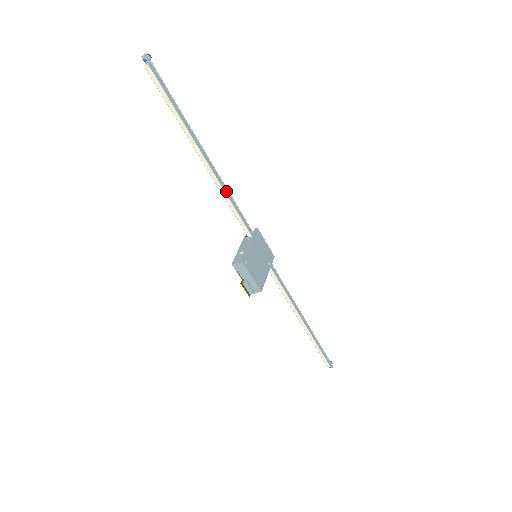
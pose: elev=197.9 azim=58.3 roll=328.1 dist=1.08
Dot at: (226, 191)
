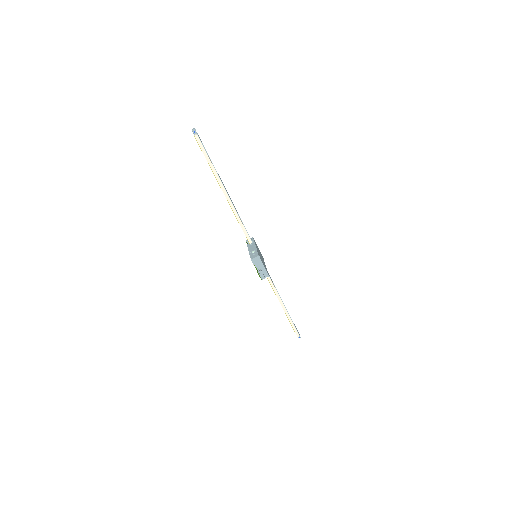
Dot at: (237, 213)
